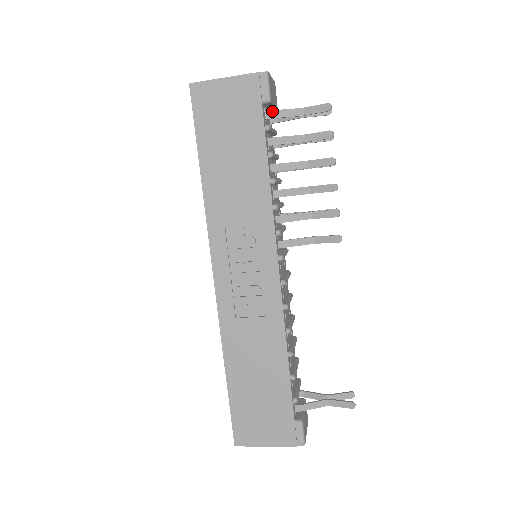
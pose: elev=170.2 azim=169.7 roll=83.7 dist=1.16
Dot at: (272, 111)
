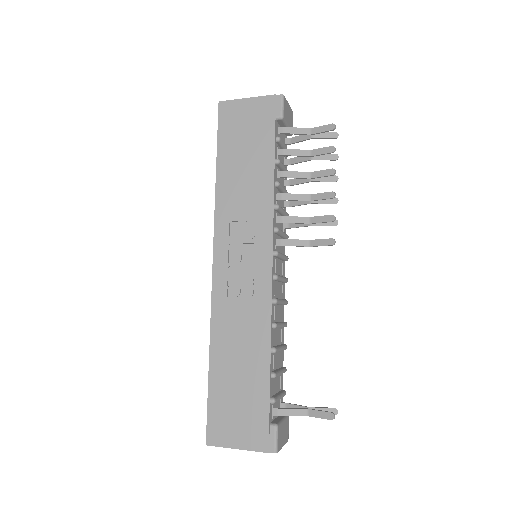
Dot at: (284, 127)
